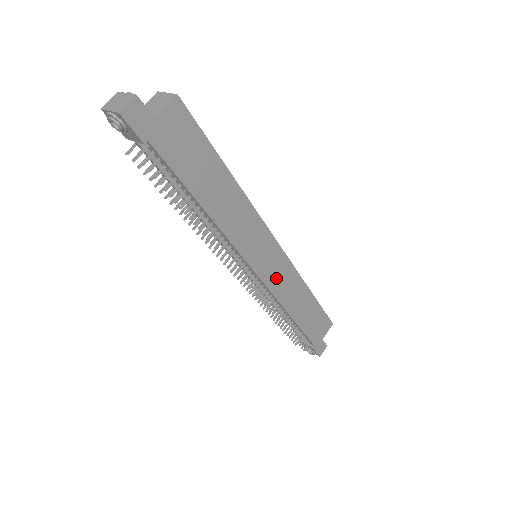
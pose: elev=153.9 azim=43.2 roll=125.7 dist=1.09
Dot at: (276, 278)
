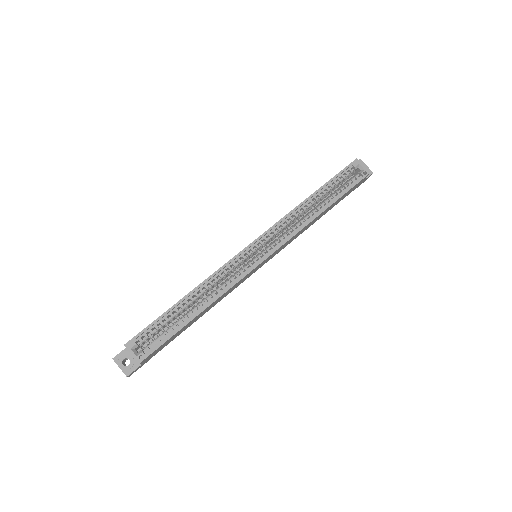
Dot at: (281, 249)
